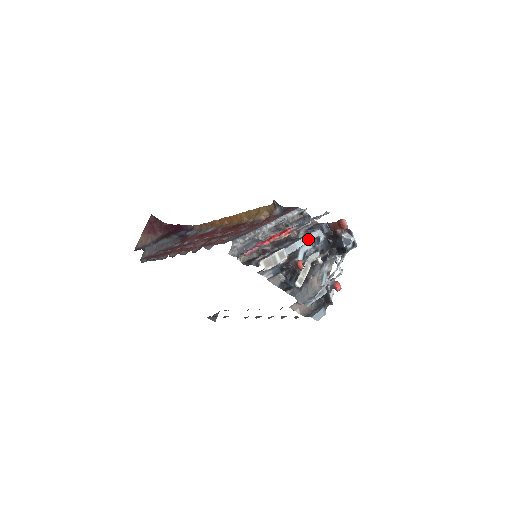
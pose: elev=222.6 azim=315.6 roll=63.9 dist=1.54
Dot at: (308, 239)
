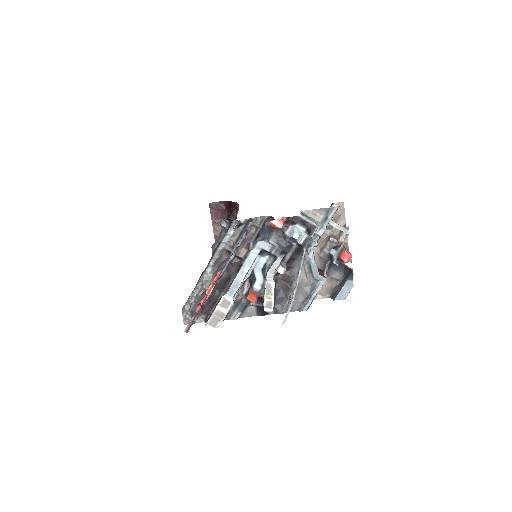
Dot at: (249, 263)
